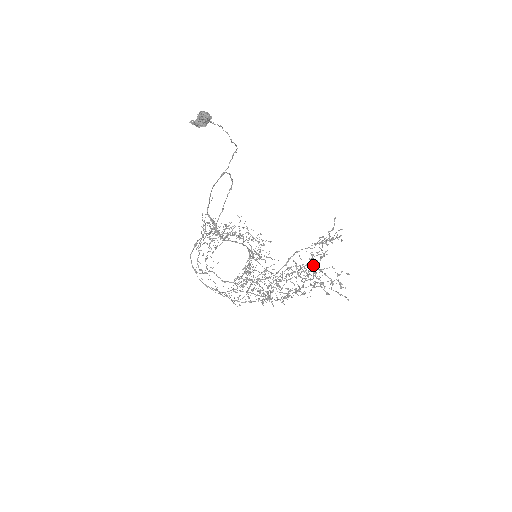
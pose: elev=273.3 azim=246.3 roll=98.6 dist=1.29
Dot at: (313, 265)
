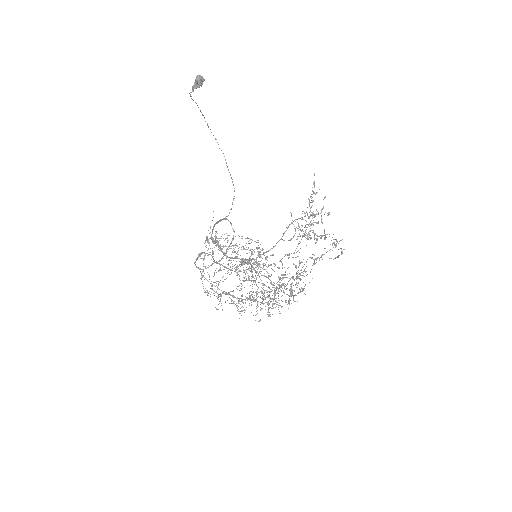
Dot at: (305, 225)
